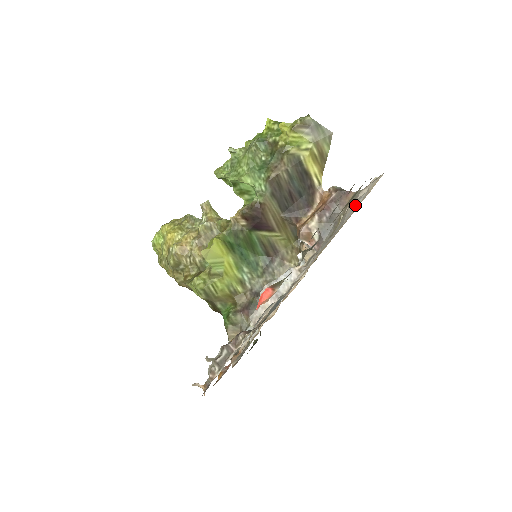
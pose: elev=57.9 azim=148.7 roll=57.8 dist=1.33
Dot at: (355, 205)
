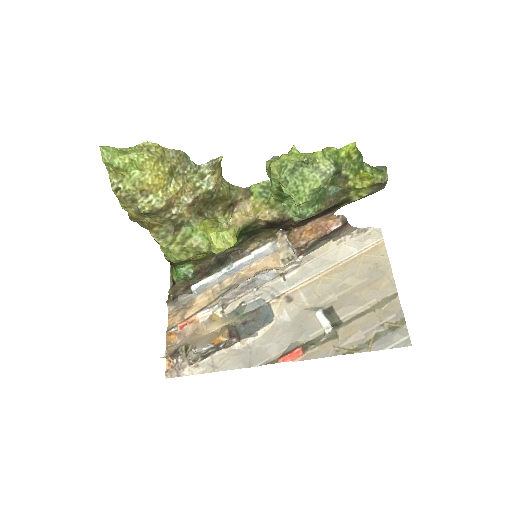
Dot at: (352, 250)
